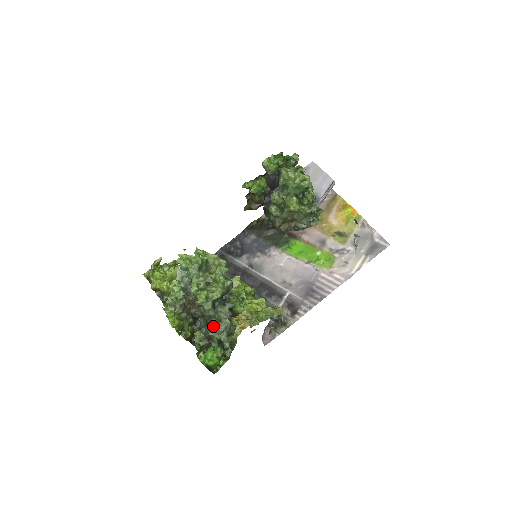
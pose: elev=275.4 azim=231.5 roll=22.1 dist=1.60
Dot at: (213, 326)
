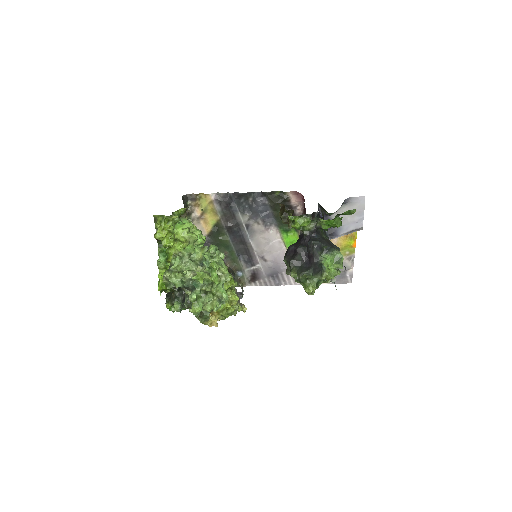
Dot at: occluded
